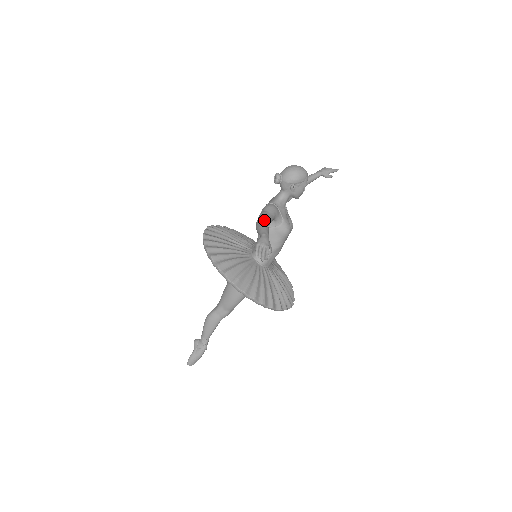
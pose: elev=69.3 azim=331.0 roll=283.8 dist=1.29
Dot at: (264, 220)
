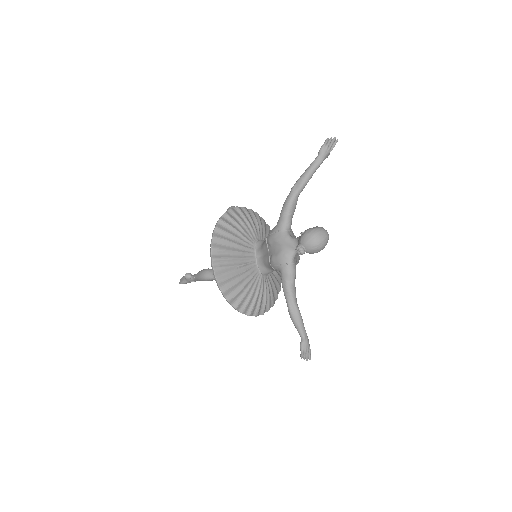
Dot at: (298, 312)
